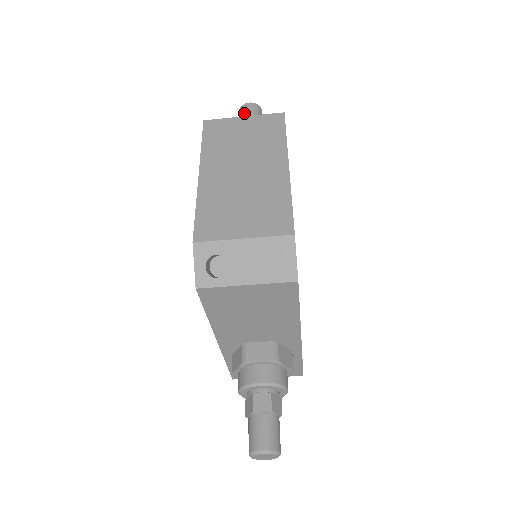
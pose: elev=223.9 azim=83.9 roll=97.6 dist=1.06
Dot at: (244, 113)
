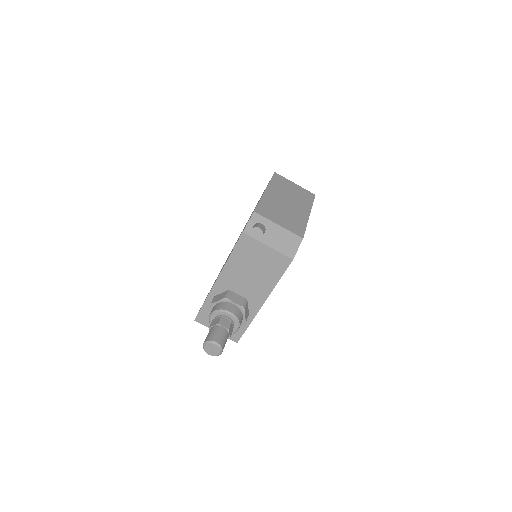
Dot at: occluded
